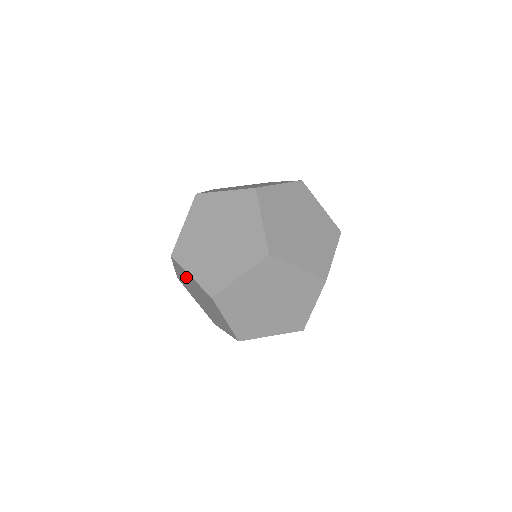
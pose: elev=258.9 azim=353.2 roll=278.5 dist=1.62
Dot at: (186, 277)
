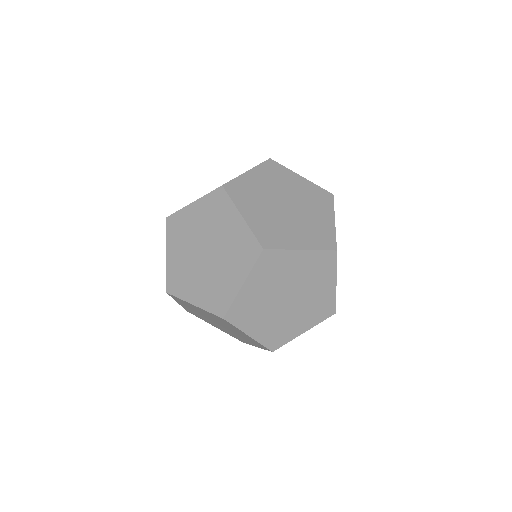
Dot at: (191, 307)
